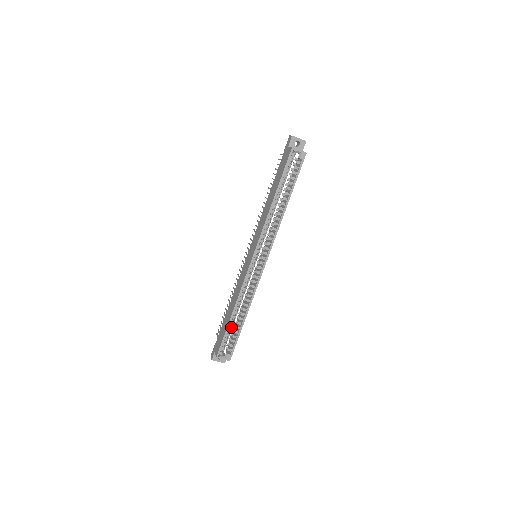
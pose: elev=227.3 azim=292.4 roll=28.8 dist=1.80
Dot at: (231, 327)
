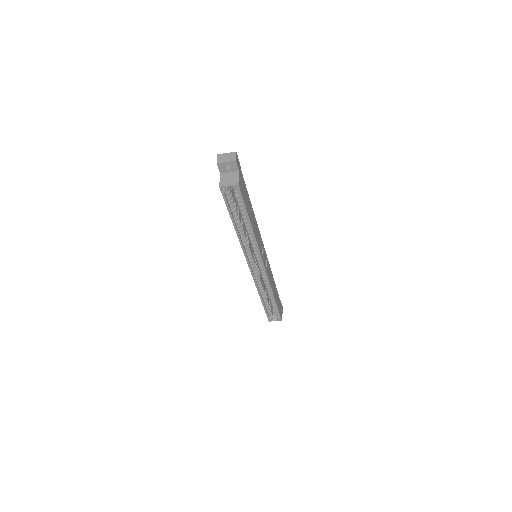
Dot at: (267, 305)
